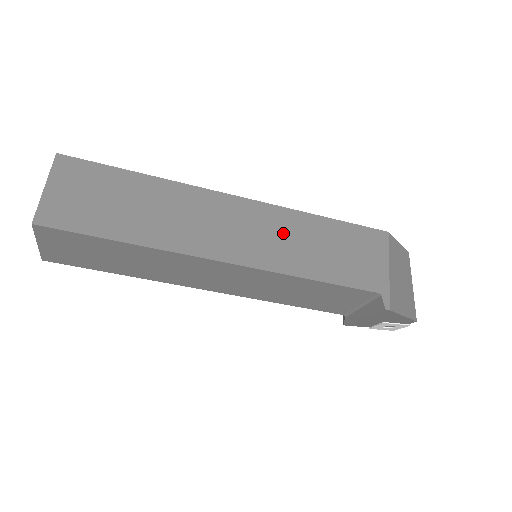
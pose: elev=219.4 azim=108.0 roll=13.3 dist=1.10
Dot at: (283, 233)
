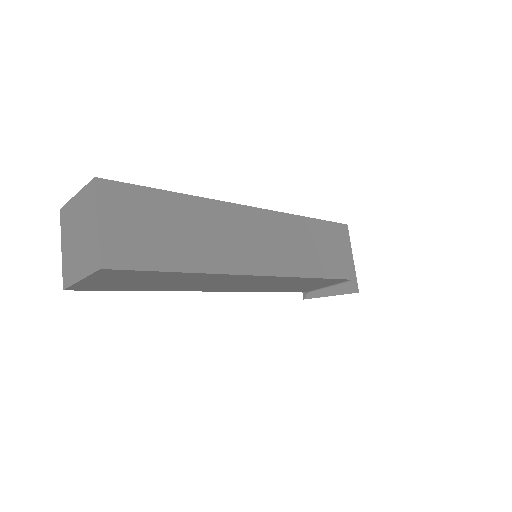
Dot at: (289, 239)
